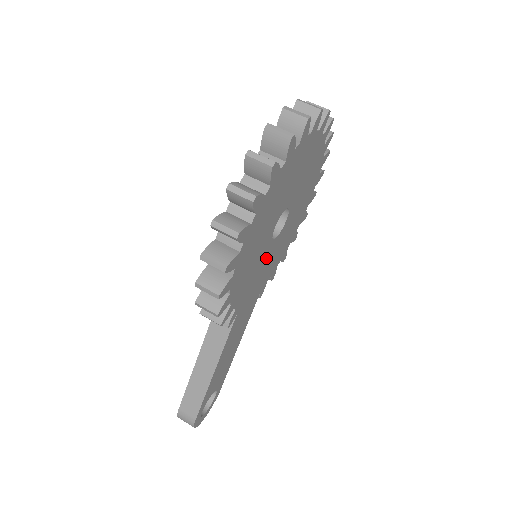
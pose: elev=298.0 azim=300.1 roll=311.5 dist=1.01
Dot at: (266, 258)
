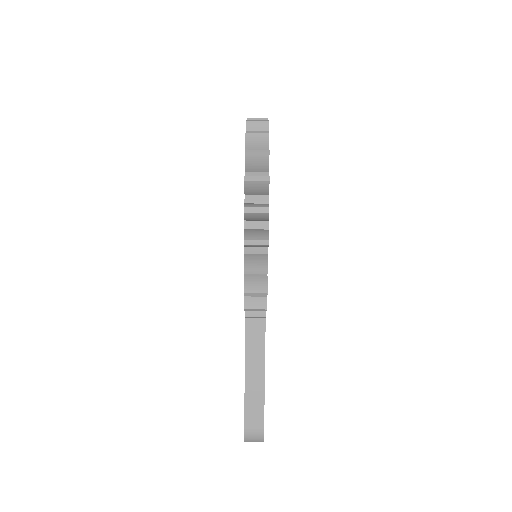
Dot at: occluded
